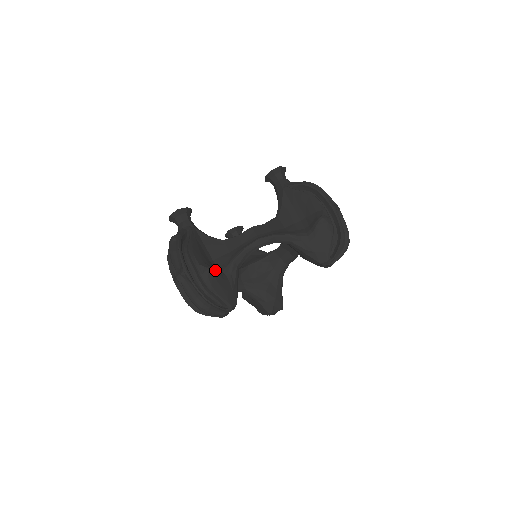
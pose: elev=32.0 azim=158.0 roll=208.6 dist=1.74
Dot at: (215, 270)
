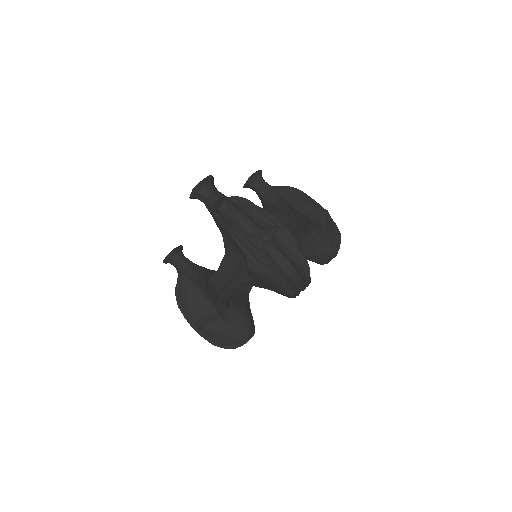
Dot at: occluded
